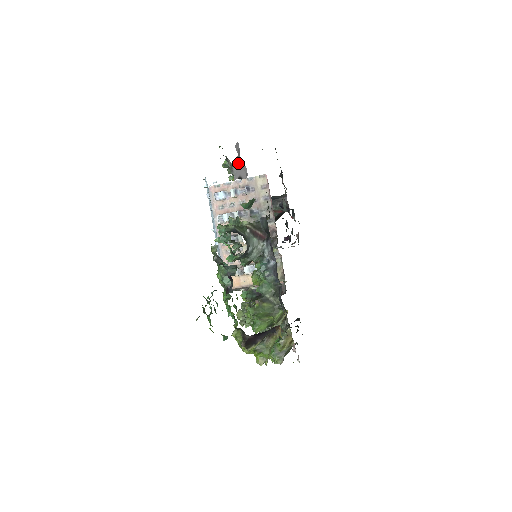
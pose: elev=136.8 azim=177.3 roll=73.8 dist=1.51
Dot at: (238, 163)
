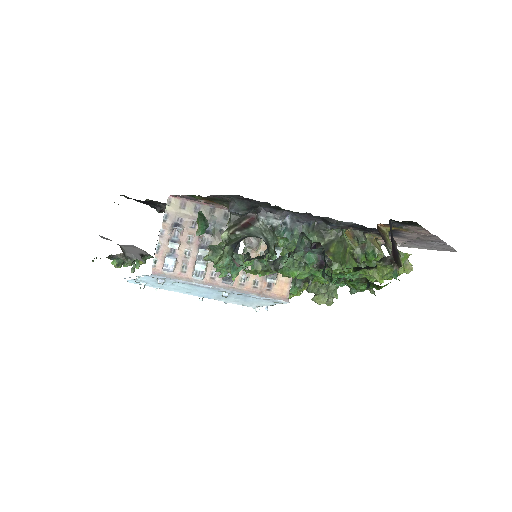
Dot at: (123, 249)
